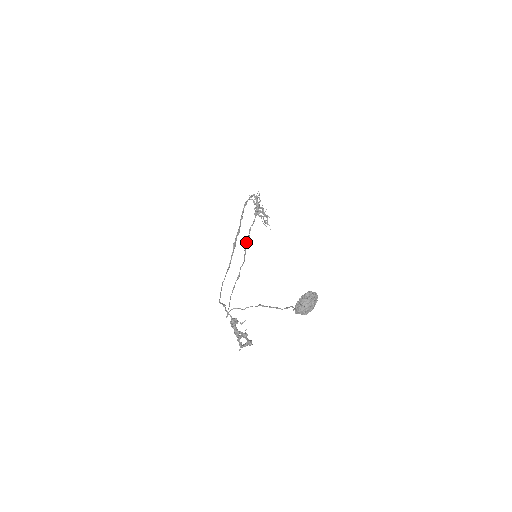
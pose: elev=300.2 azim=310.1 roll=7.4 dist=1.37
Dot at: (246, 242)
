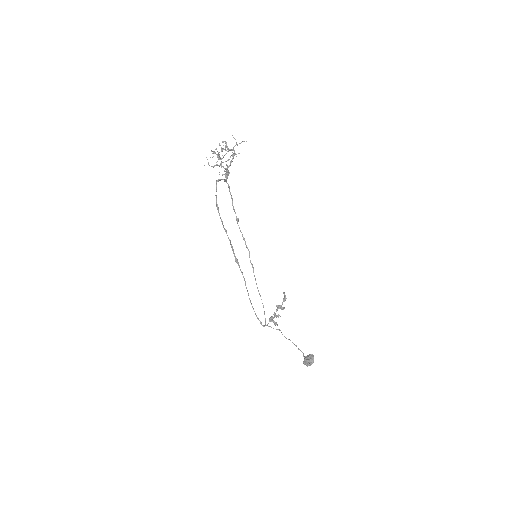
Dot at: occluded
